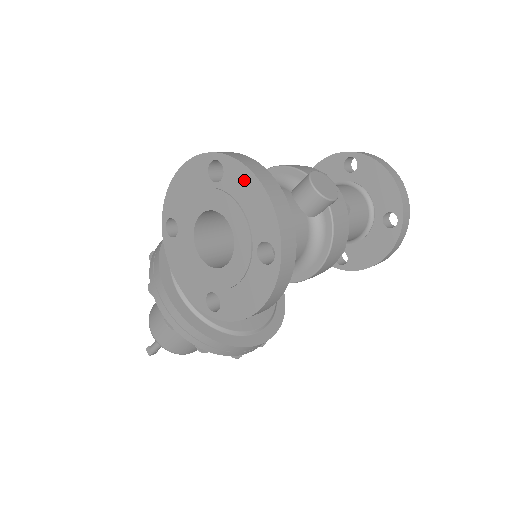
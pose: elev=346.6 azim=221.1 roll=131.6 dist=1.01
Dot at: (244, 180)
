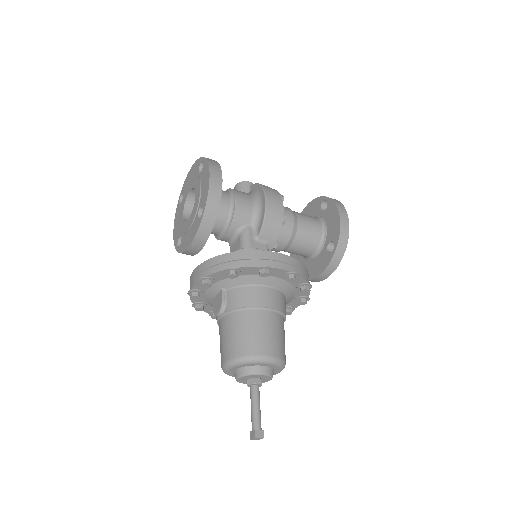
Dot at: (187, 179)
